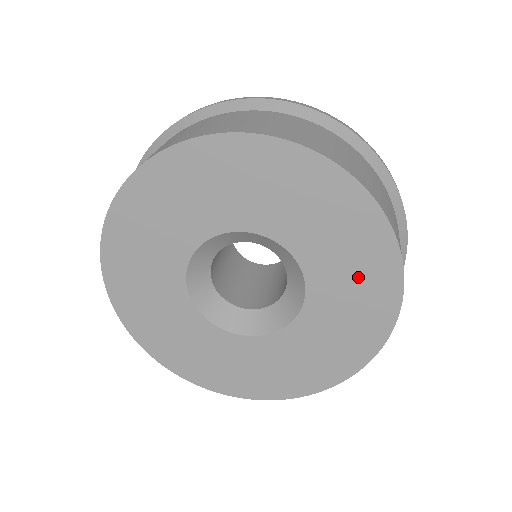
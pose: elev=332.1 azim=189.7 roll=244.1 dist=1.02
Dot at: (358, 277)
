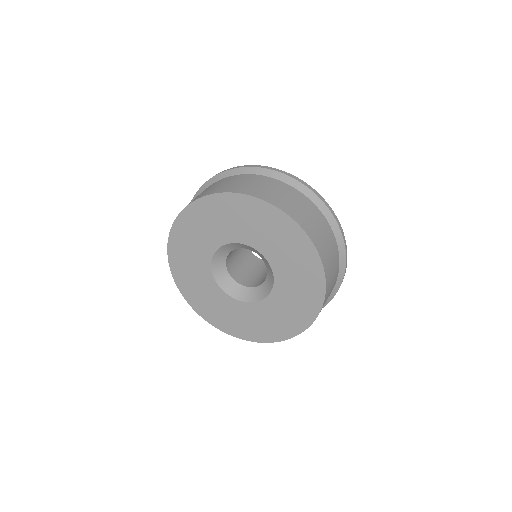
Dot at: (289, 314)
